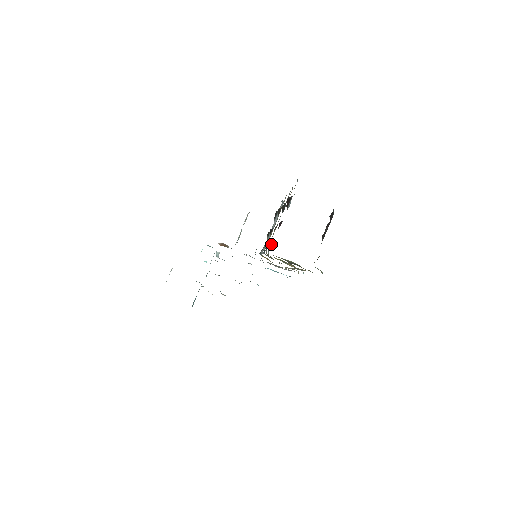
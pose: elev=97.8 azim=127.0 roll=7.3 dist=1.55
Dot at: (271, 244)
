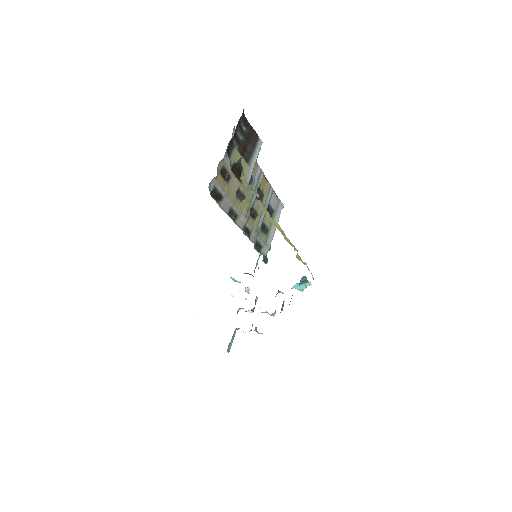
Dot at: (217, 195)
